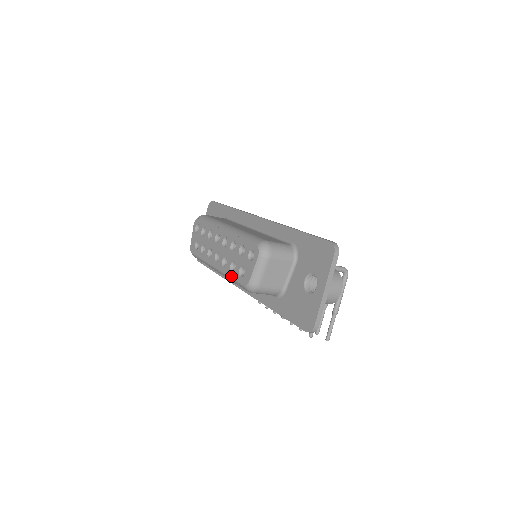
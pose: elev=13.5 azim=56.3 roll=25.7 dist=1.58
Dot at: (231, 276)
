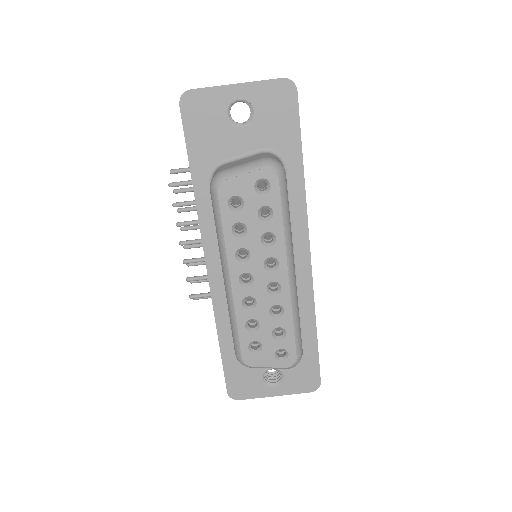
Dot at: (240, 329)
